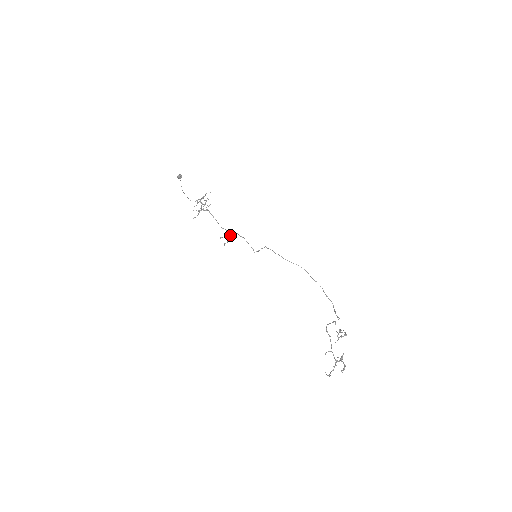
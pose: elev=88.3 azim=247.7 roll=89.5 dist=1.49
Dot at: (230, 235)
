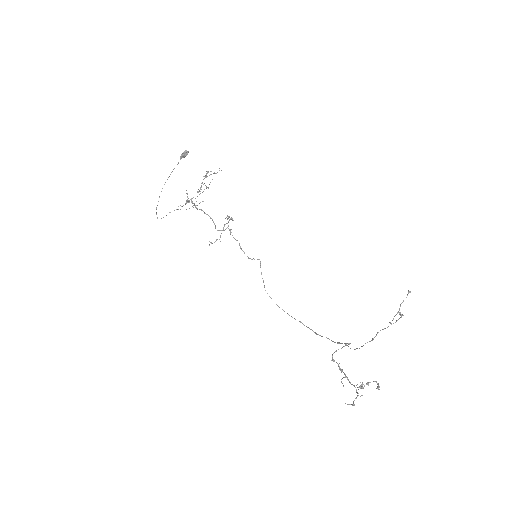
Dot at: (220, 235)
